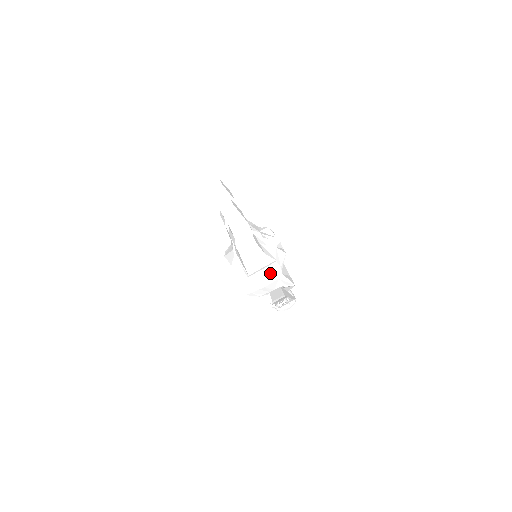
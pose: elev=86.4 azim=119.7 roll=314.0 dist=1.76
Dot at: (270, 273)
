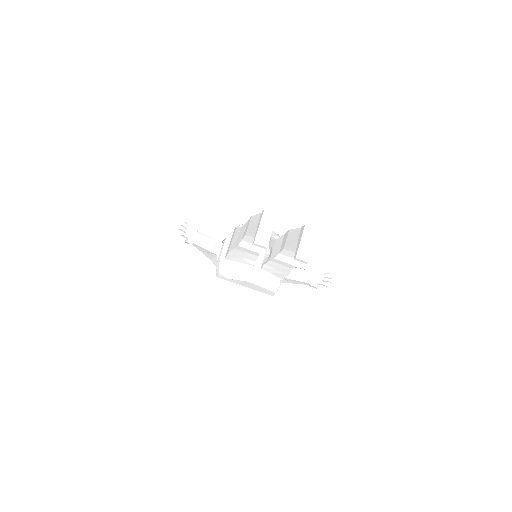
Dot at: occluded
